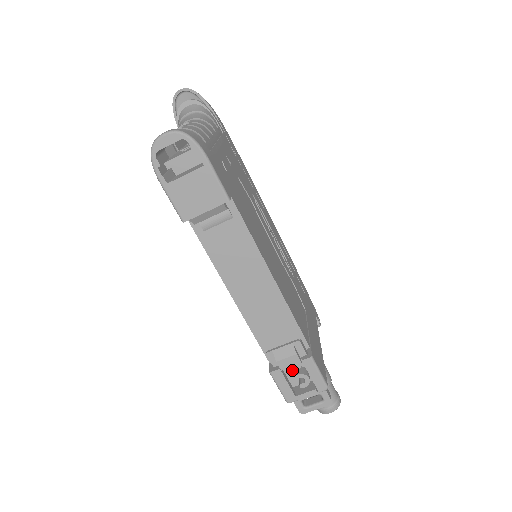
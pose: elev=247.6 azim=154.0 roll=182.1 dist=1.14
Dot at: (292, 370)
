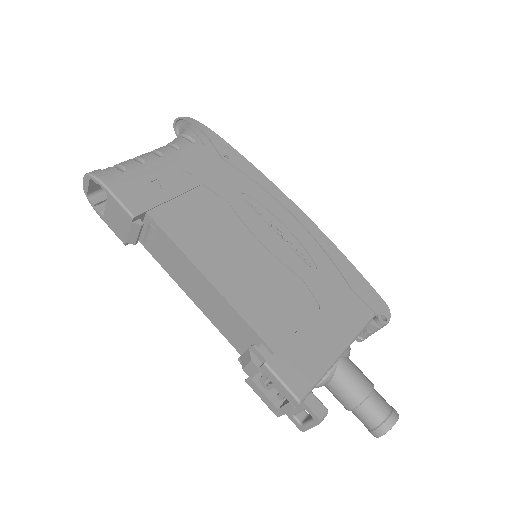
Dot at: (262, 379)
